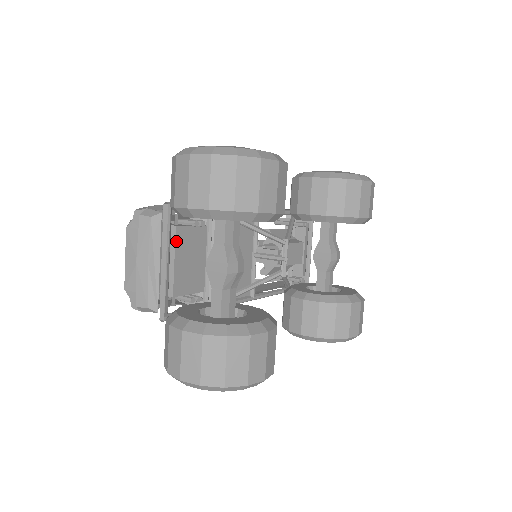
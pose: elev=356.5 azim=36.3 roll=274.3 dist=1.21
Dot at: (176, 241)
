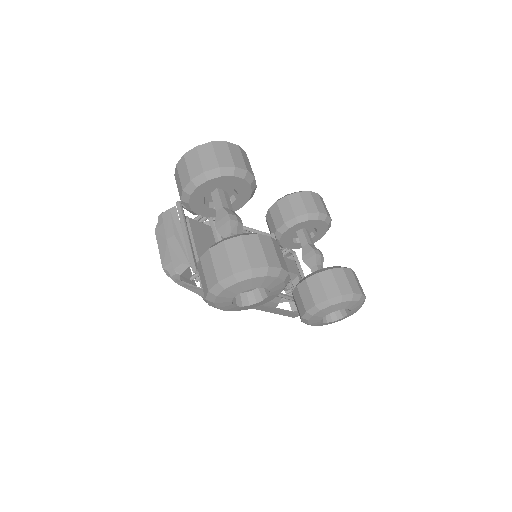
Dot at: (191, 226)
